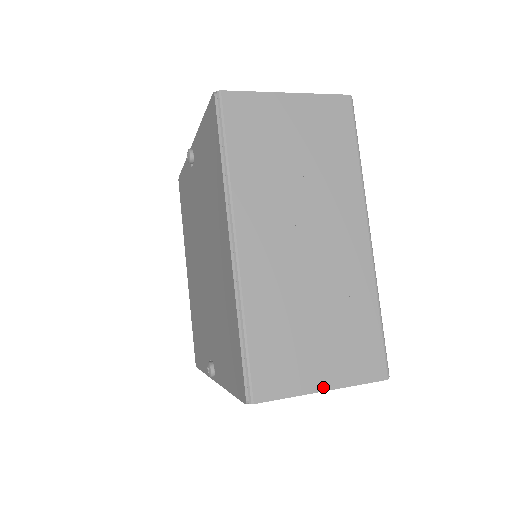
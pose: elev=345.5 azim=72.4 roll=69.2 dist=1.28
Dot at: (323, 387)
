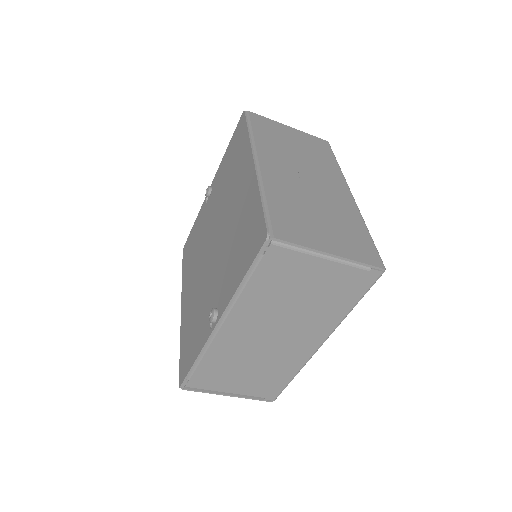
Dot at: (331, 252)
